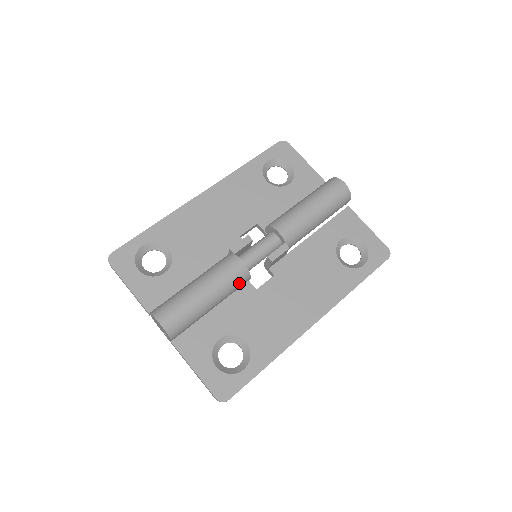
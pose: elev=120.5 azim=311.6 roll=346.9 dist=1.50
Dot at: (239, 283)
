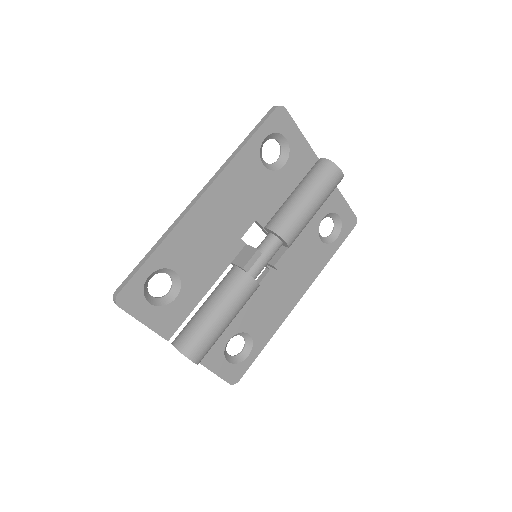
Dot at: occluded
